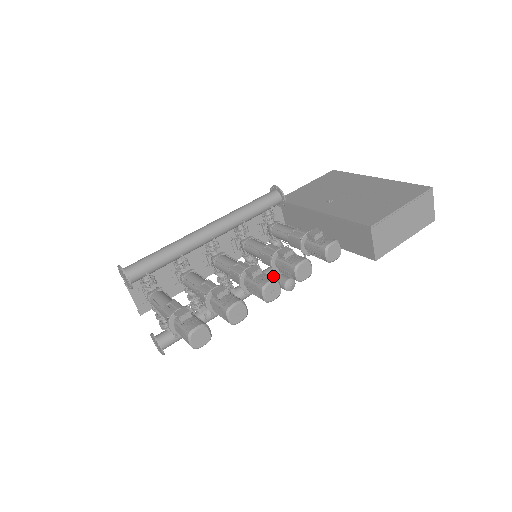
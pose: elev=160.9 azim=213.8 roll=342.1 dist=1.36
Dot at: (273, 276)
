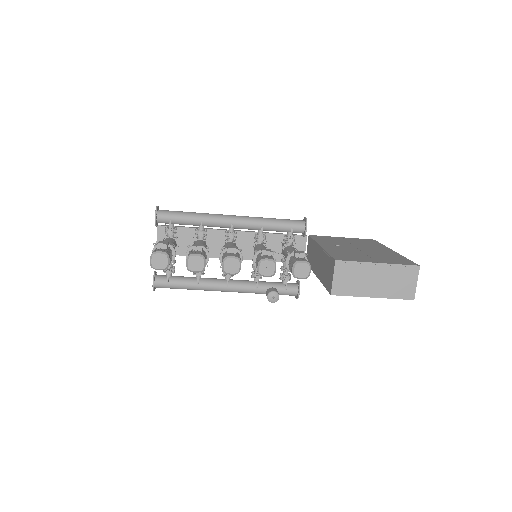
Dot at: occluded
